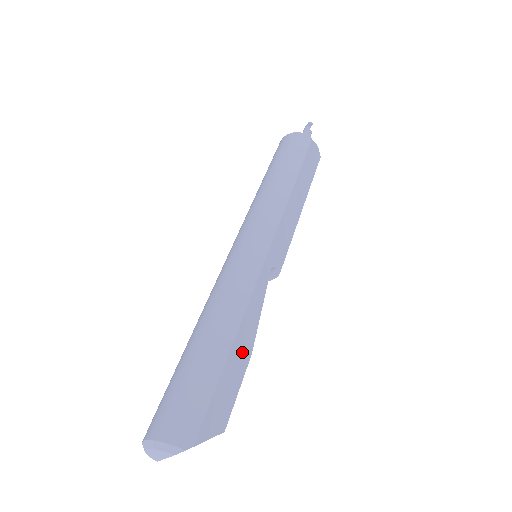
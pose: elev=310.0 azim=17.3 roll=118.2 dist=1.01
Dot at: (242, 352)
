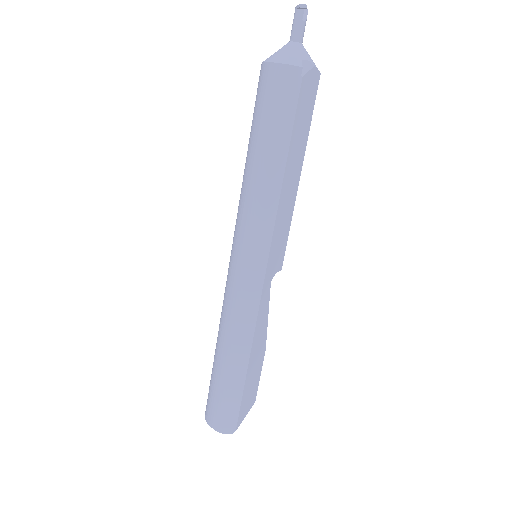
Dot at: (257, 359)
